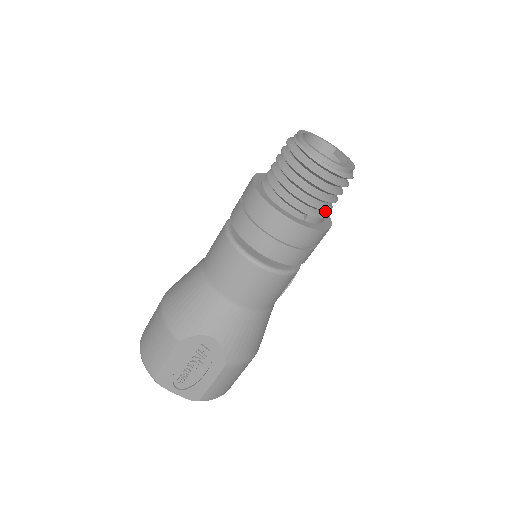
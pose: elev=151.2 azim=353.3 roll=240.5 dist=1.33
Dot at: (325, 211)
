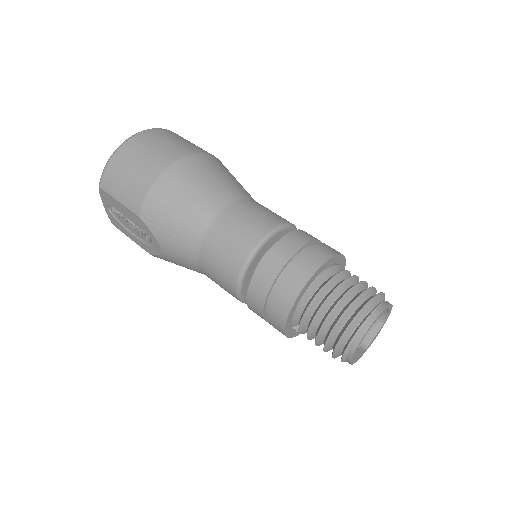
Dot at: occluded
